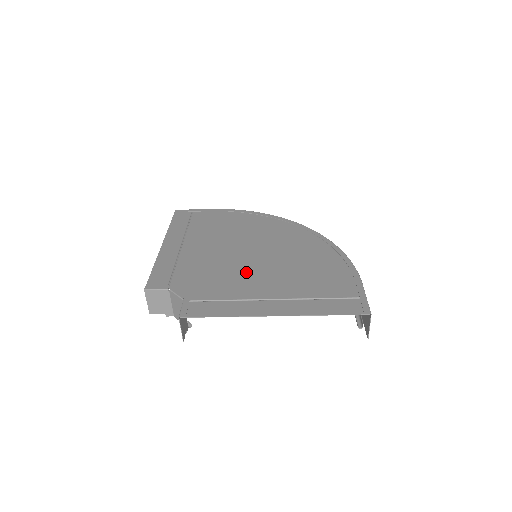
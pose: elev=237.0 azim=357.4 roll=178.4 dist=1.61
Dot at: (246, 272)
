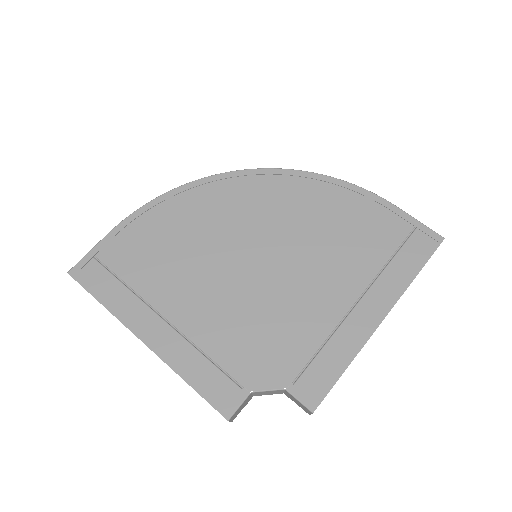
Dot at: (288, 292)
